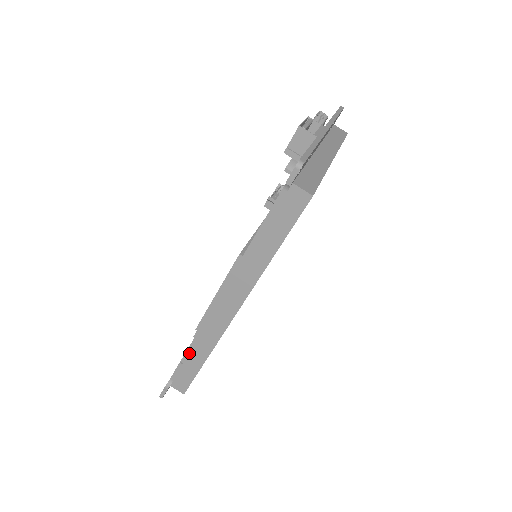
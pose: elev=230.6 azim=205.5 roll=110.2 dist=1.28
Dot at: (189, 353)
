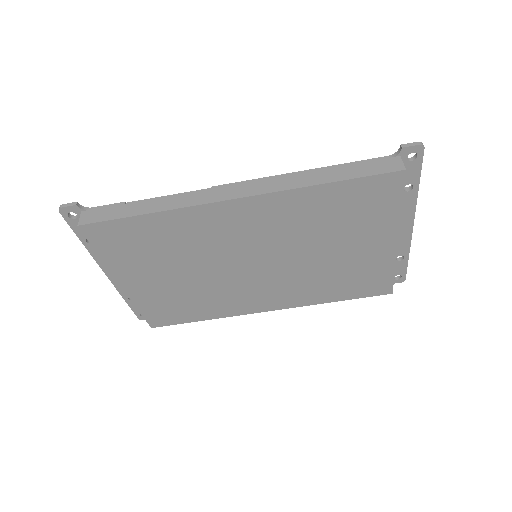
Dot at: (146, 202)
